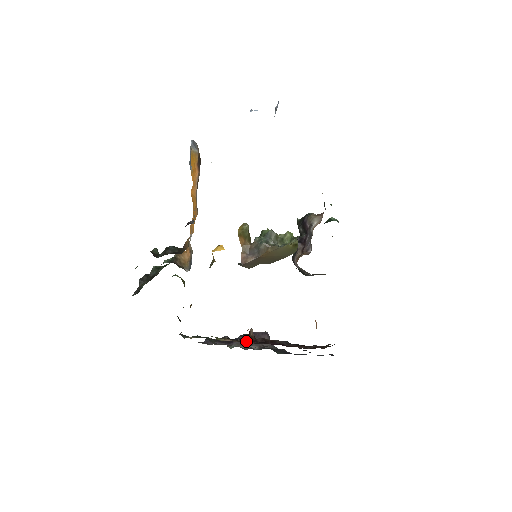
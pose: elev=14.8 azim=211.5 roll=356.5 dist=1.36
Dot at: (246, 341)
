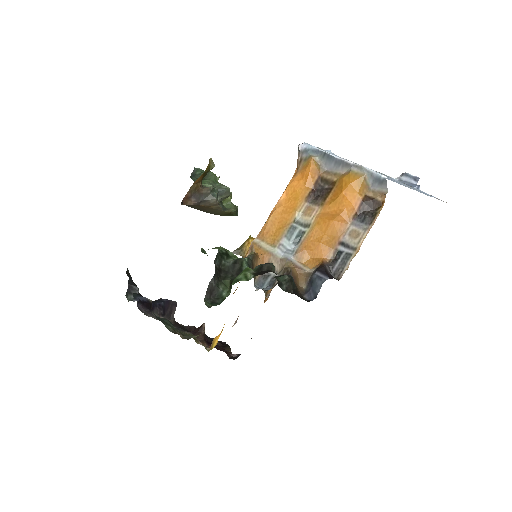
Dot at: (207, 344)
